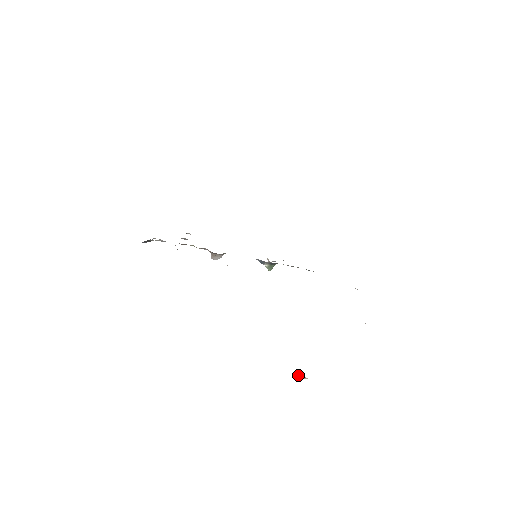
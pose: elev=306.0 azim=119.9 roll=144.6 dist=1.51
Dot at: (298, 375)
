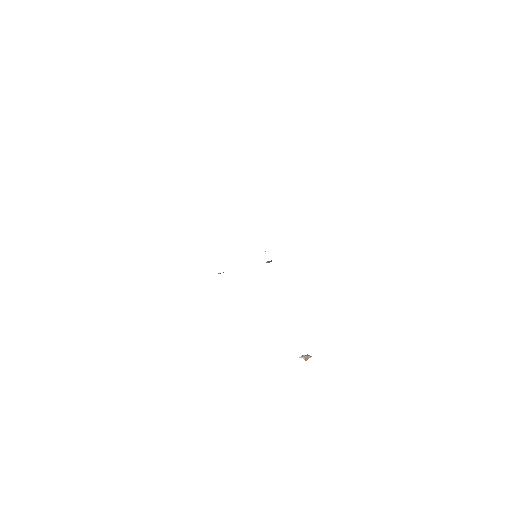
Dot at: (305, 359)
